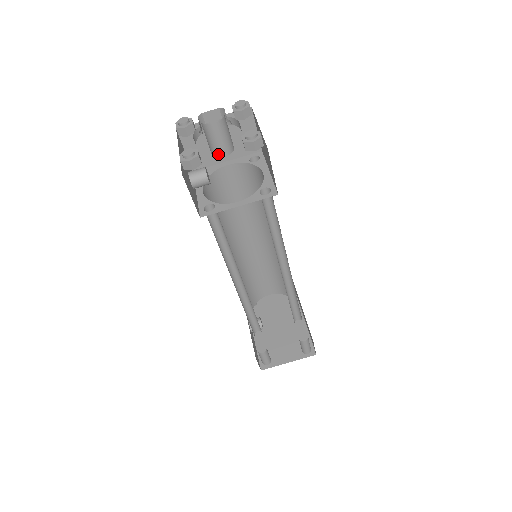
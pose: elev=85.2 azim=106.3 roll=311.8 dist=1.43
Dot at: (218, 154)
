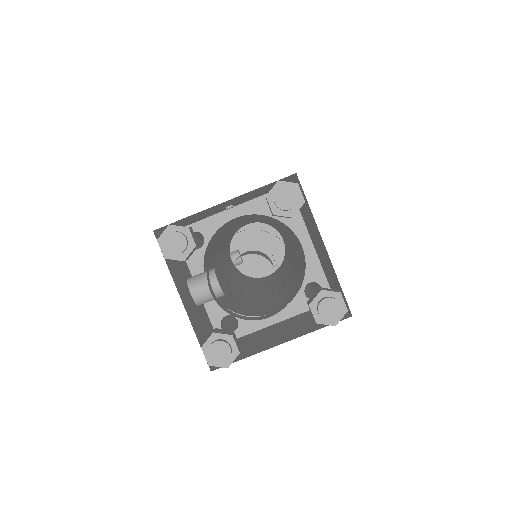
Dot at: occluded
